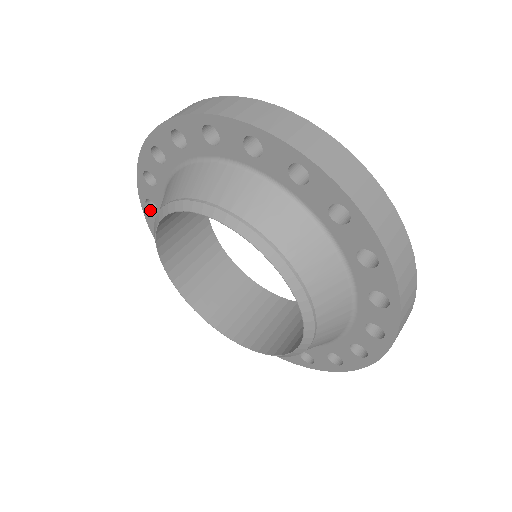
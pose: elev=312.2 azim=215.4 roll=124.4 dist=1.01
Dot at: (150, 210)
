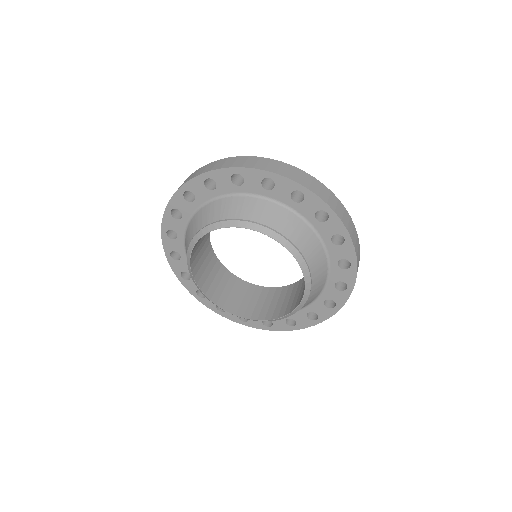
Dot at: (203, 298)
